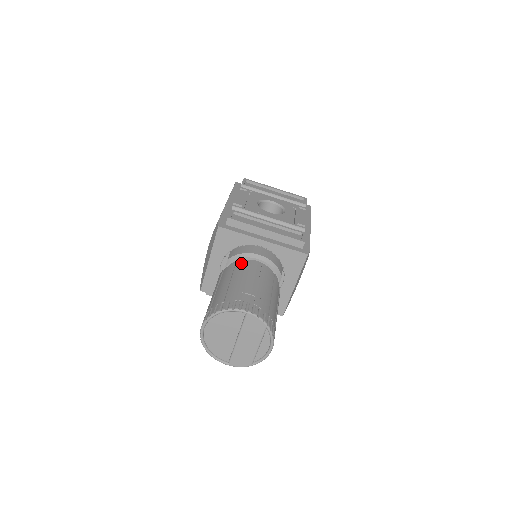
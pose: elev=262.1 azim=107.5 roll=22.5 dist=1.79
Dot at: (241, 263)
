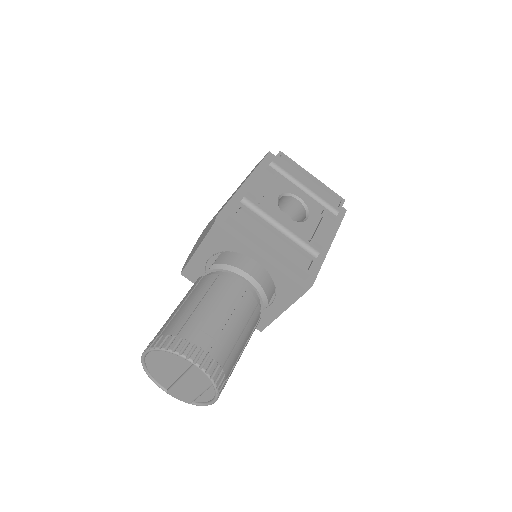
Dot at: (223, 280)
